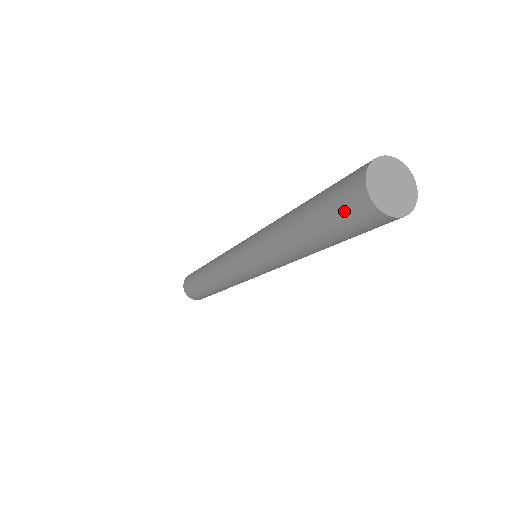
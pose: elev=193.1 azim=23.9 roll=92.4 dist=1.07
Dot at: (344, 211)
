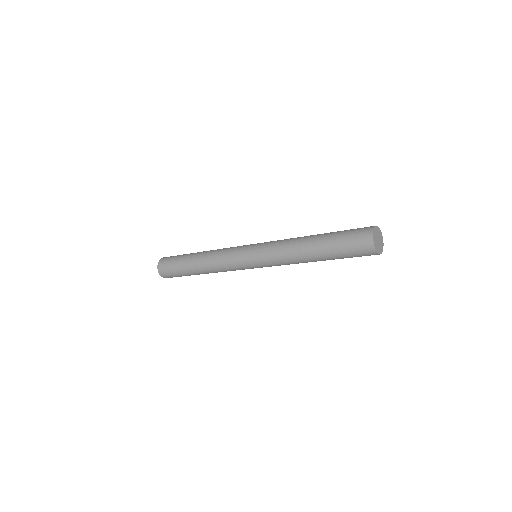
Dot at: (358, 254)
